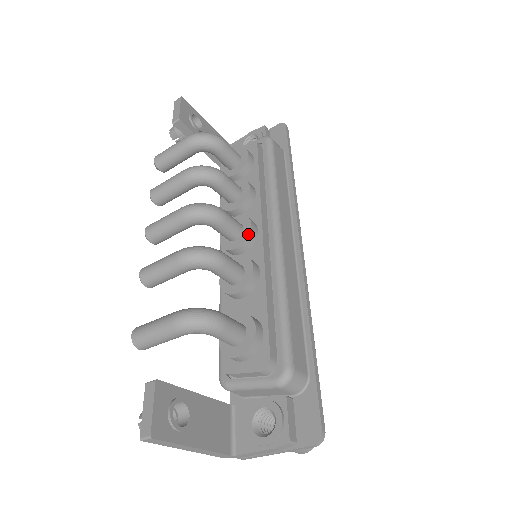
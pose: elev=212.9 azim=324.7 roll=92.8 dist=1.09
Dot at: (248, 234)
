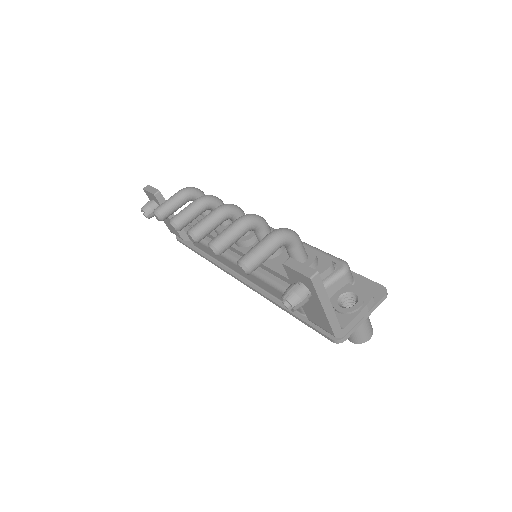
Dot at: occluded
